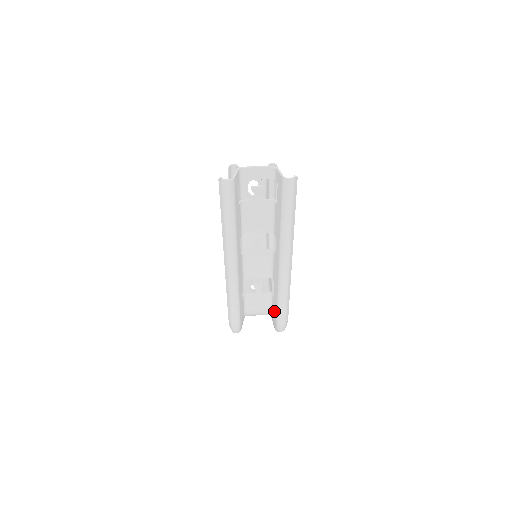
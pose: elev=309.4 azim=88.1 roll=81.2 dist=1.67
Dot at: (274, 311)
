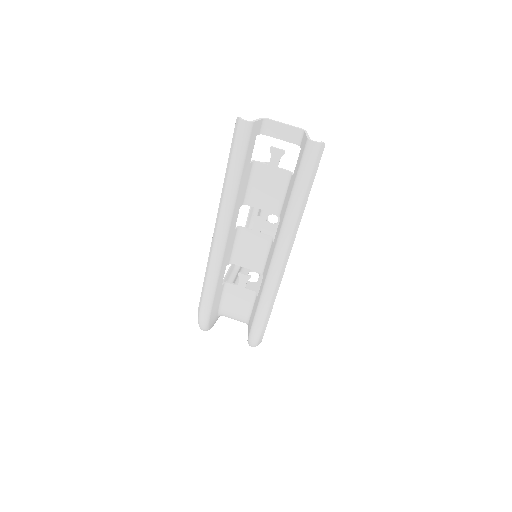
Dot at: (252, 315)
